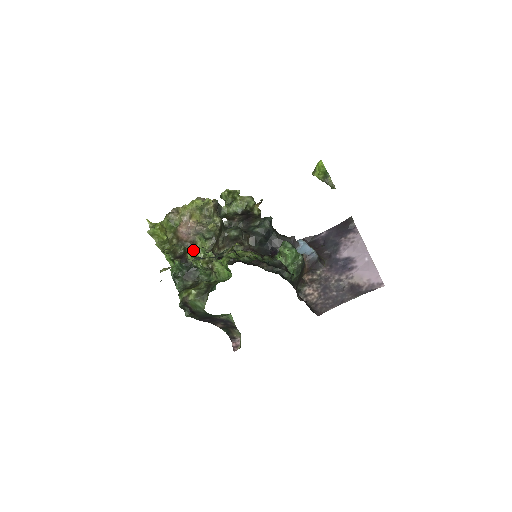
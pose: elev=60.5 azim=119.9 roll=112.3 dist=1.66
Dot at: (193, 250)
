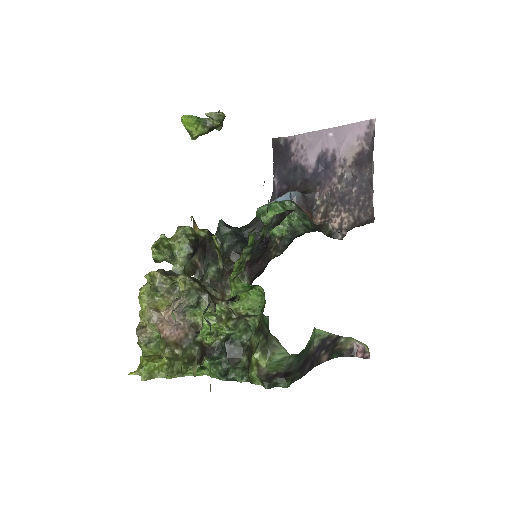
Dot at: (201, 329)
